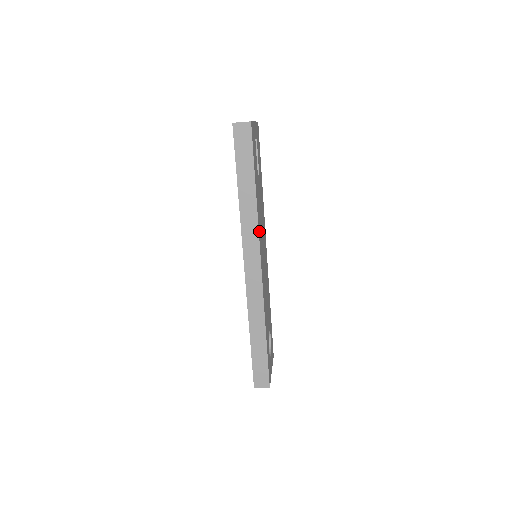
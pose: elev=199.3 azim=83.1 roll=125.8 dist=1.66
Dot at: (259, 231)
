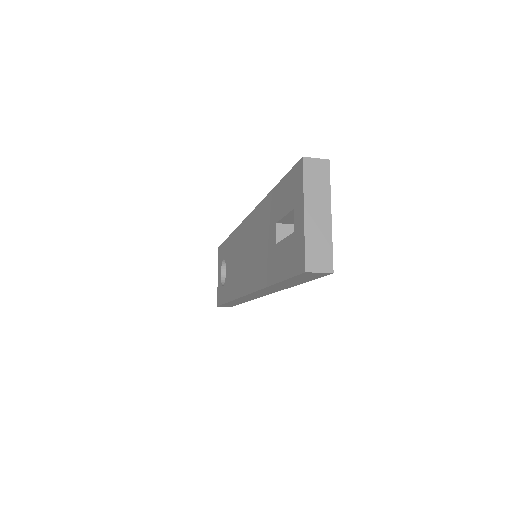
Dot at: occluded
